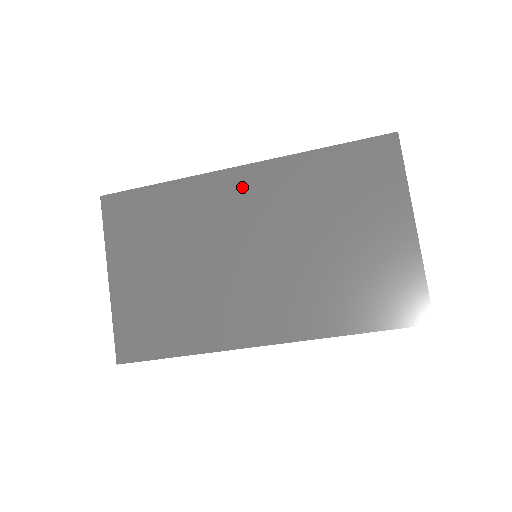
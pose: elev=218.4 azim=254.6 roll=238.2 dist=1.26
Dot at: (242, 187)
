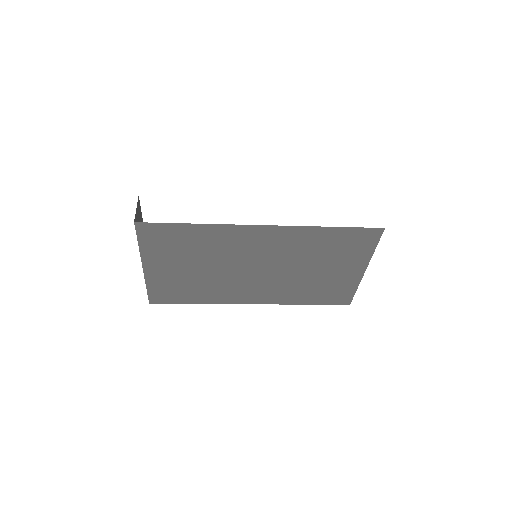
Dot at: (262, 237)
